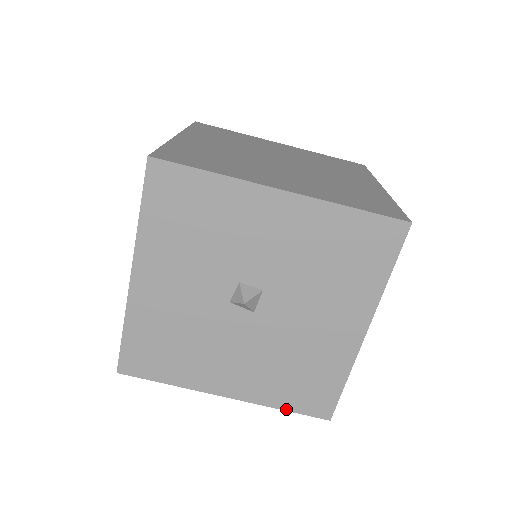
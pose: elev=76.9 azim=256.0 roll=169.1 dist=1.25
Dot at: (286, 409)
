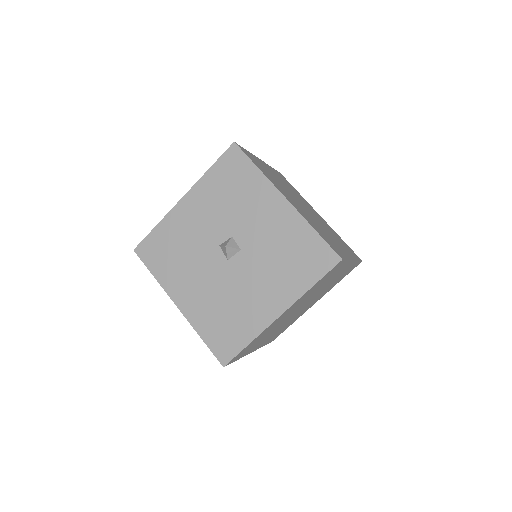
Dot at: (204, 340)
